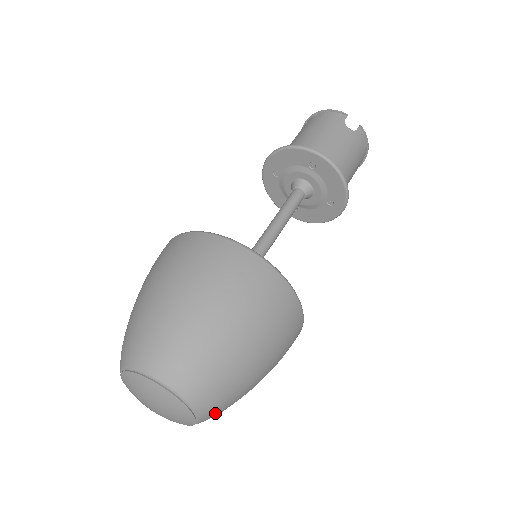
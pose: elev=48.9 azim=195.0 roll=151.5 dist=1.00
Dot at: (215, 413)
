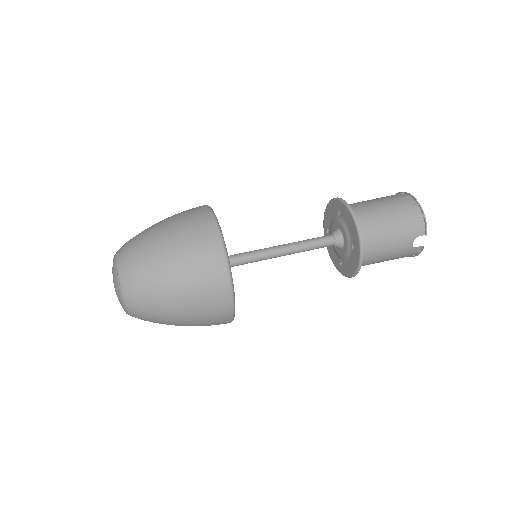
Dot at: occluded
